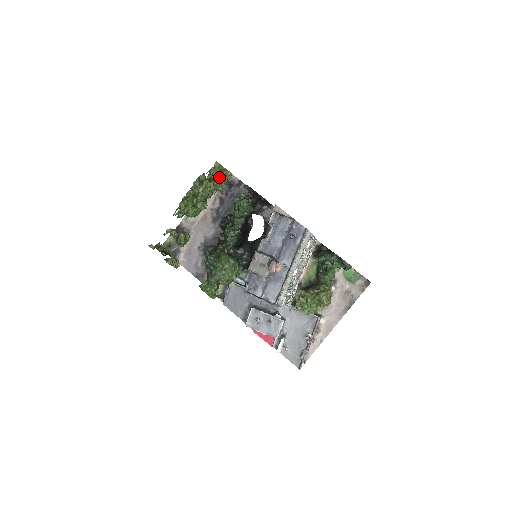
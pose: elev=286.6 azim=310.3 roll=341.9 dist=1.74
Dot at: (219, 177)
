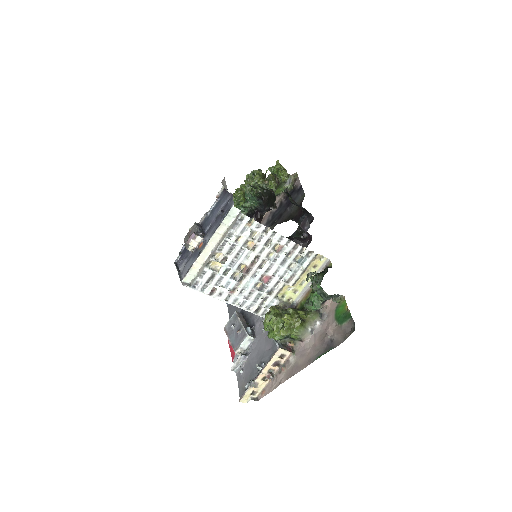
Dot at: (270, 174)
